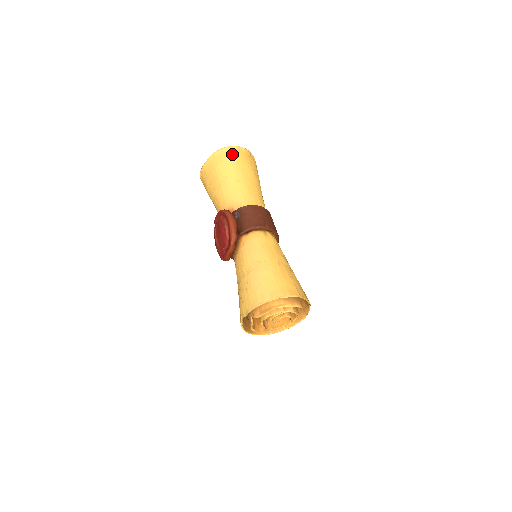
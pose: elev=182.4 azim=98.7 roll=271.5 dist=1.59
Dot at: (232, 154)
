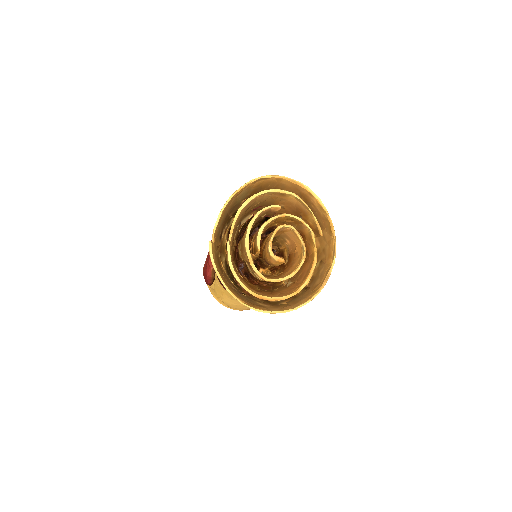
Dot at: occluded
